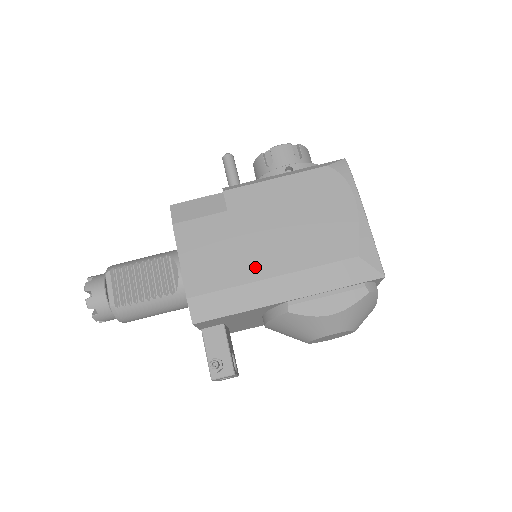
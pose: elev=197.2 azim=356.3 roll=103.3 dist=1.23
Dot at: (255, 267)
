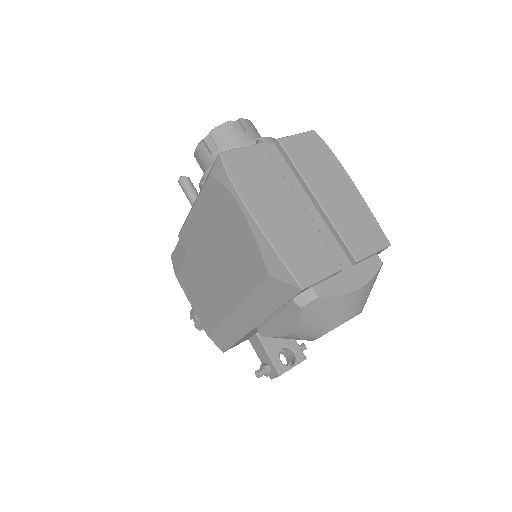
Dot at: (221, 303)
